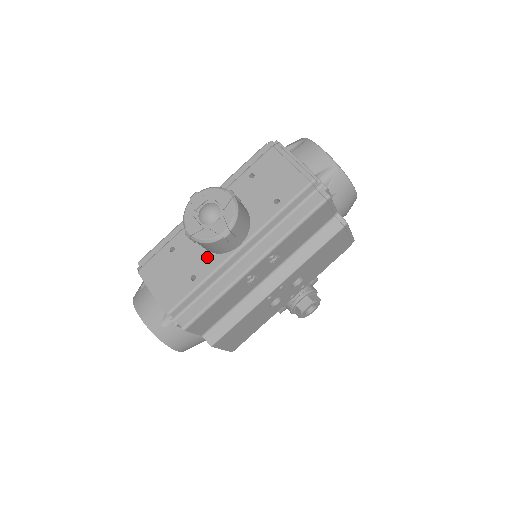
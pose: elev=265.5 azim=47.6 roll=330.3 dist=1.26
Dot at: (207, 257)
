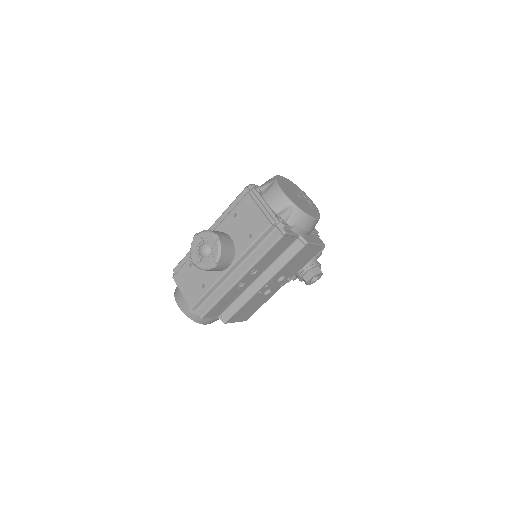
Dot at: (210, 273)
